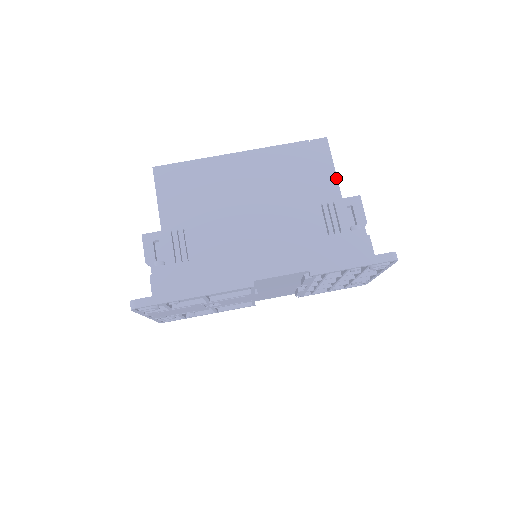
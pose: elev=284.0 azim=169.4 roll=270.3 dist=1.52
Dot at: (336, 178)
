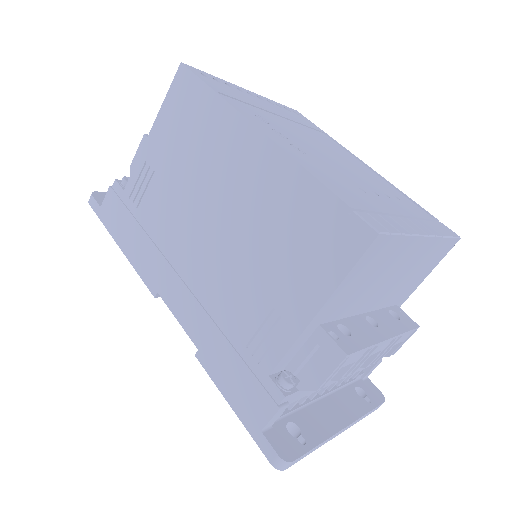
Dot at: (323, 302)
